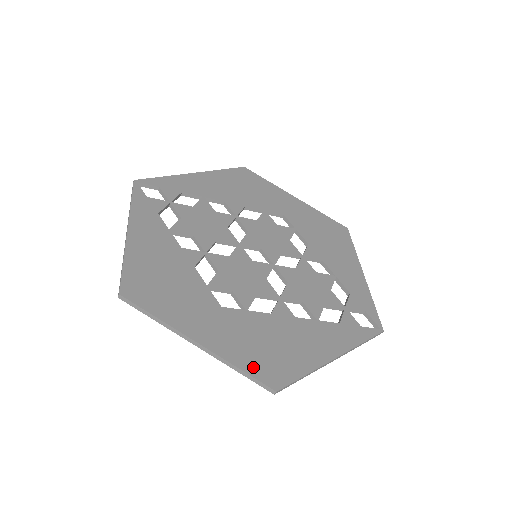
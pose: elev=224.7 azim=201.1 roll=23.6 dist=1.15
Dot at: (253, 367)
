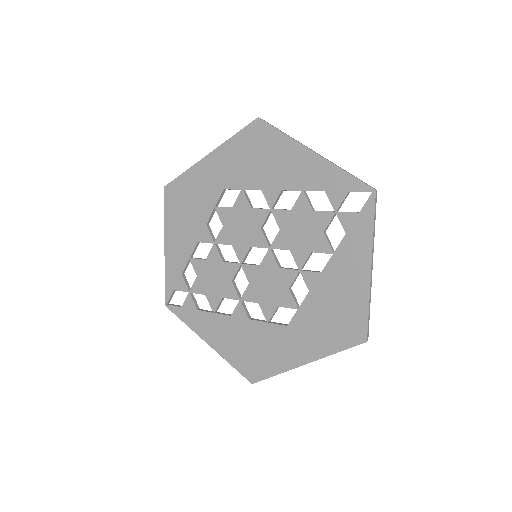
Dot at: (341, 343)
